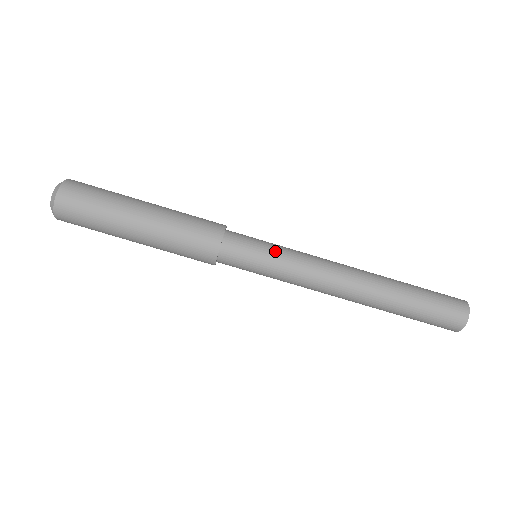
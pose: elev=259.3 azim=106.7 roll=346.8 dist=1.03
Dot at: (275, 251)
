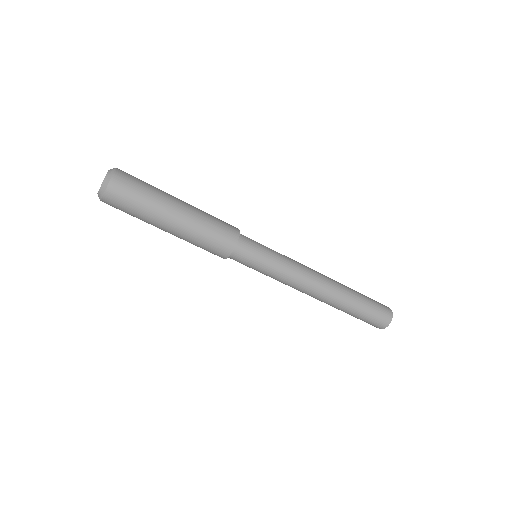
Dot at: (272, 261)
